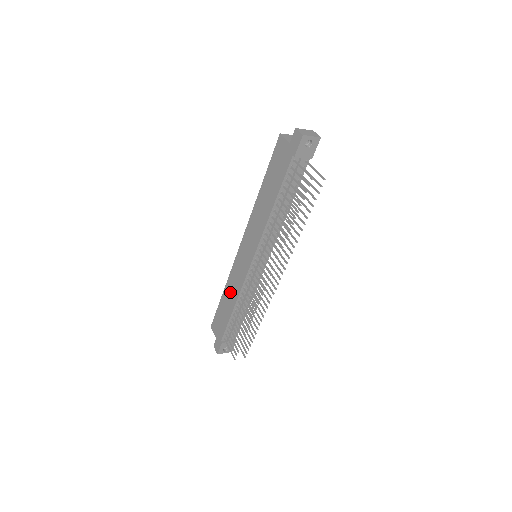
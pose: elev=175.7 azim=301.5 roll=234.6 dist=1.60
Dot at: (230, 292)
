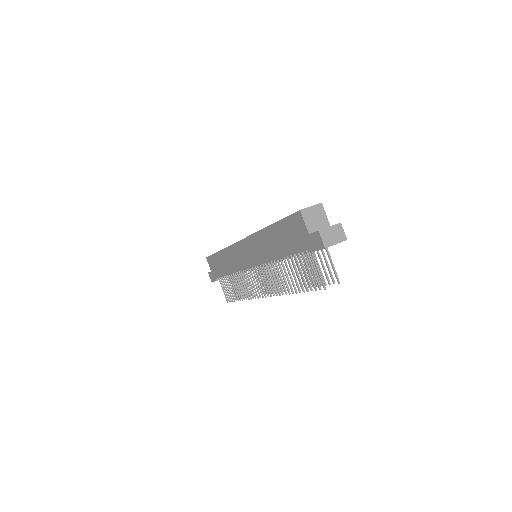
Dot at: (227, 260)
